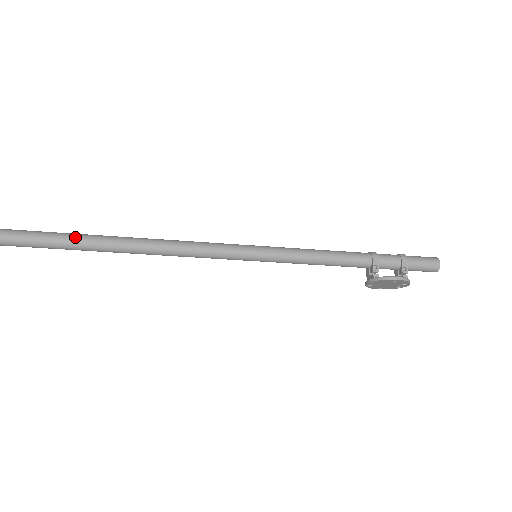
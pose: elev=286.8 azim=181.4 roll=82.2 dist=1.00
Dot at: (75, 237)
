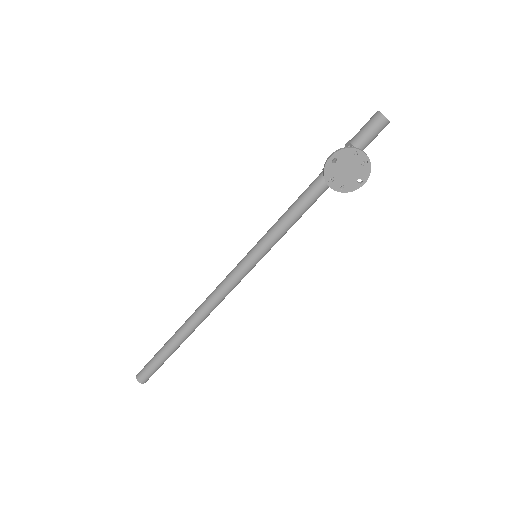
Dot at: (167, 342)
